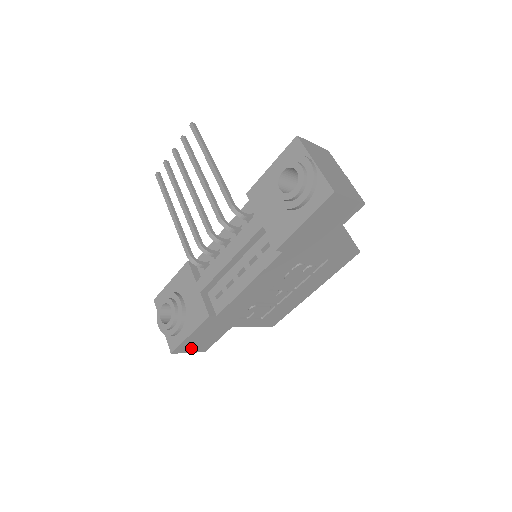
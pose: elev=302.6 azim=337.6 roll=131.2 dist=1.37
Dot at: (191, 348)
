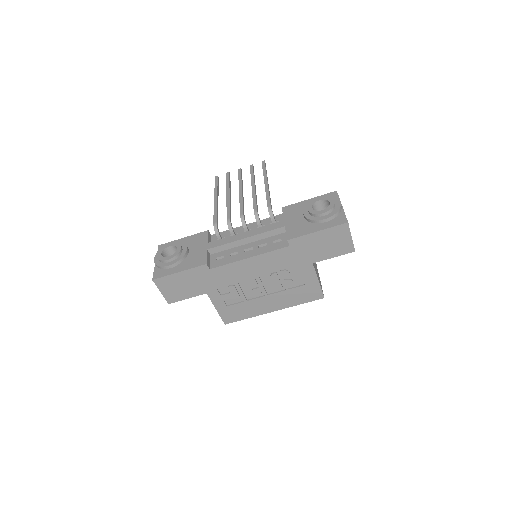
Dot at: (167, 289)
